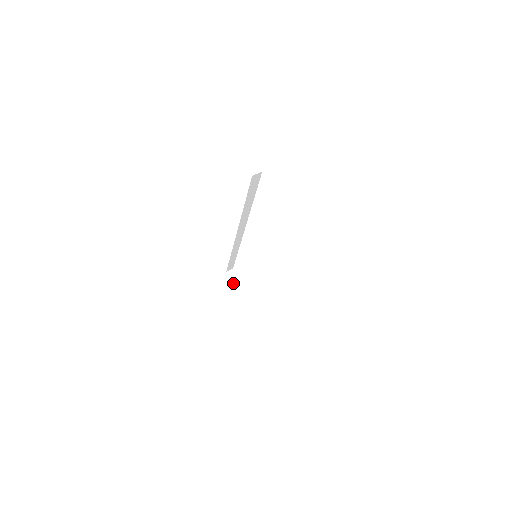
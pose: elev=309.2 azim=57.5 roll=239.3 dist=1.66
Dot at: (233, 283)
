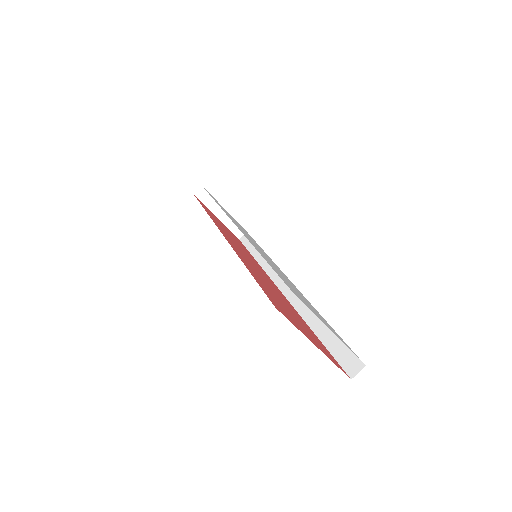
Dot at: (206, 206)
